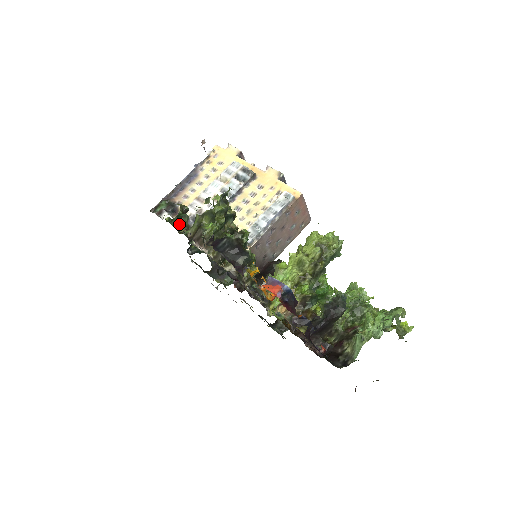
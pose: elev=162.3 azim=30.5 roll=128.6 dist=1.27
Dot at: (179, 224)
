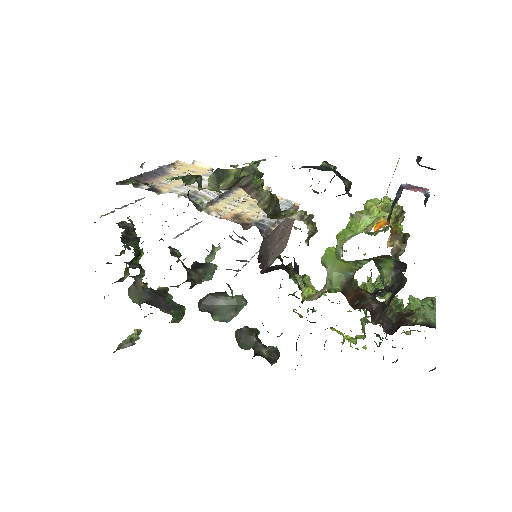
Dot at: (196, 181)
